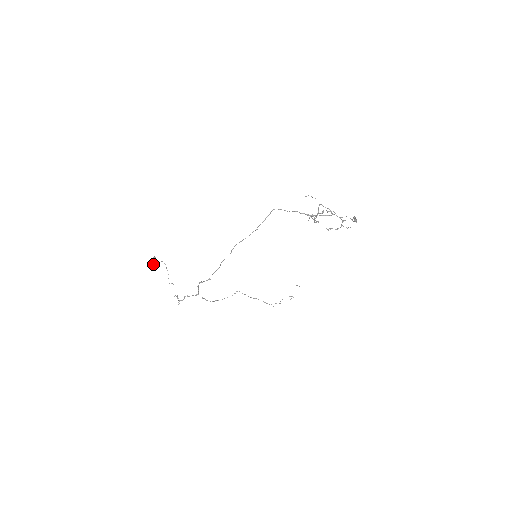
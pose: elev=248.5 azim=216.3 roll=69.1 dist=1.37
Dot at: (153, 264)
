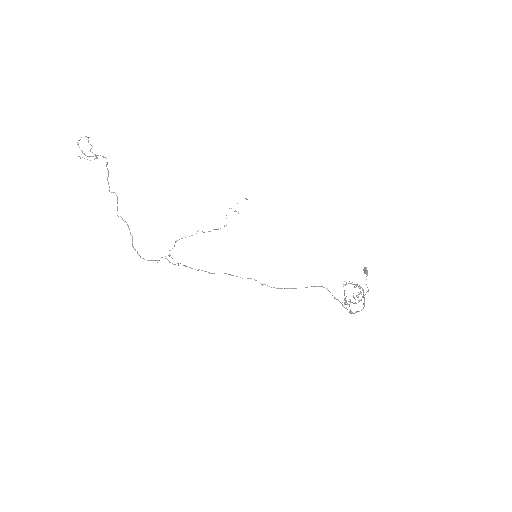
Dot at: (87, 156)
